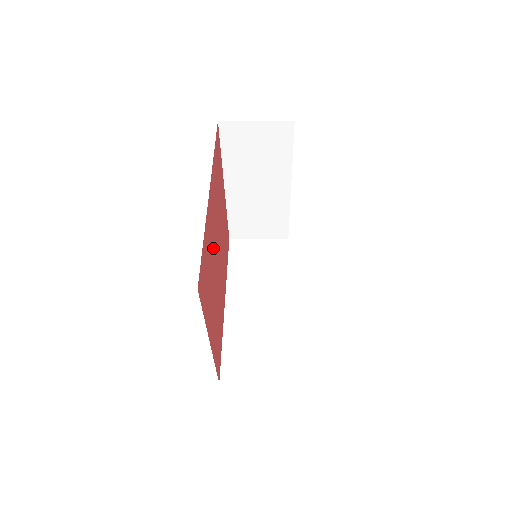
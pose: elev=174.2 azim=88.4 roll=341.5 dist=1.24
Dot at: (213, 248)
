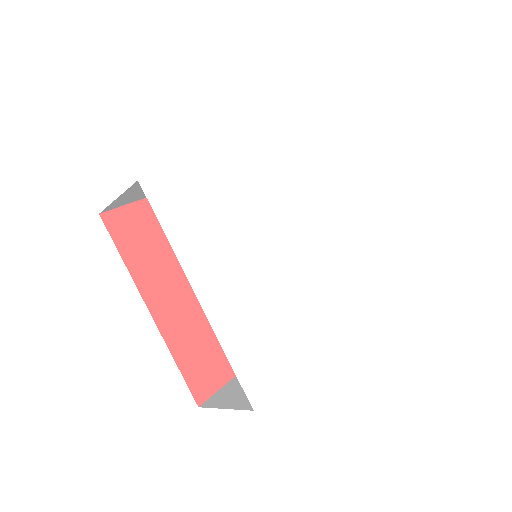
Dot at: occluded
